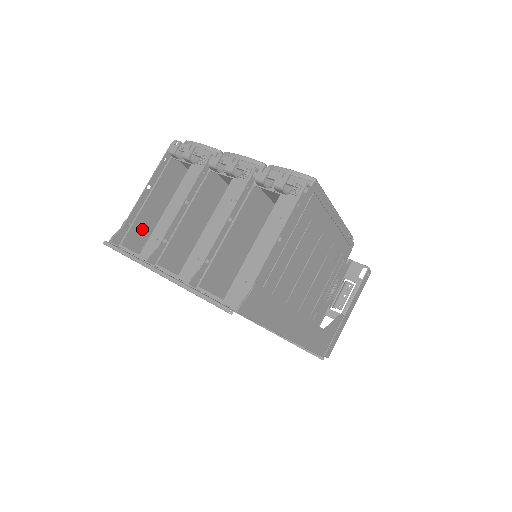
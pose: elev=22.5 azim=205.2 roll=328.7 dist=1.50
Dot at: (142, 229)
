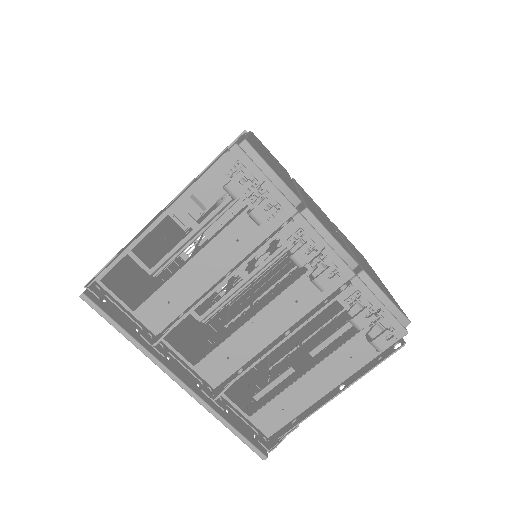
Dot at: occluded
